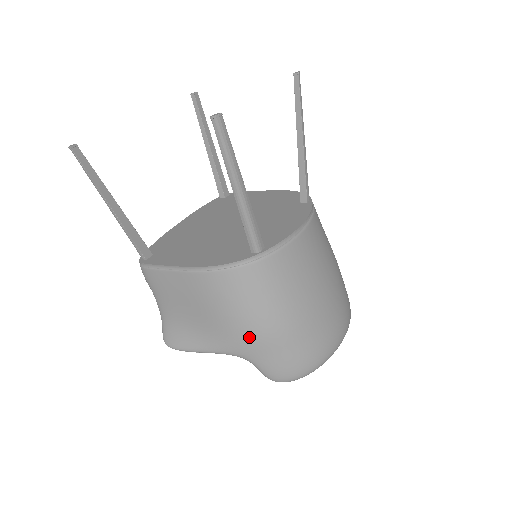
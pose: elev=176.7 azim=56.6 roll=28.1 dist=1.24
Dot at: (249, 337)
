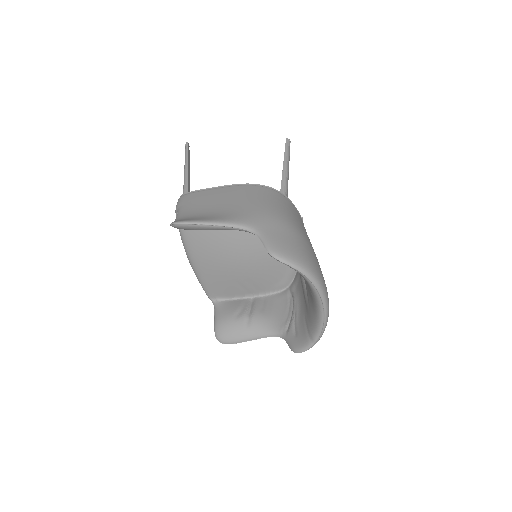
Dot at: (266, 215)
